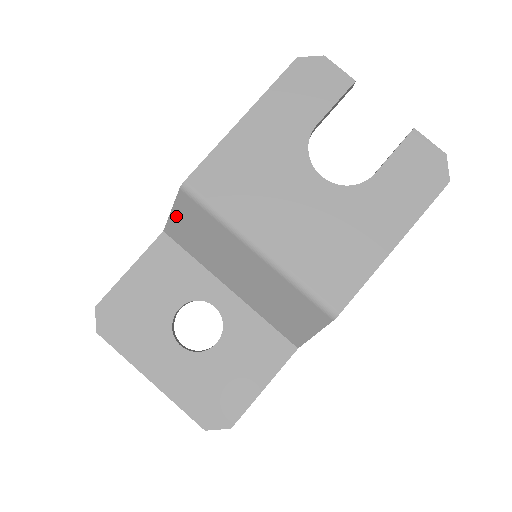
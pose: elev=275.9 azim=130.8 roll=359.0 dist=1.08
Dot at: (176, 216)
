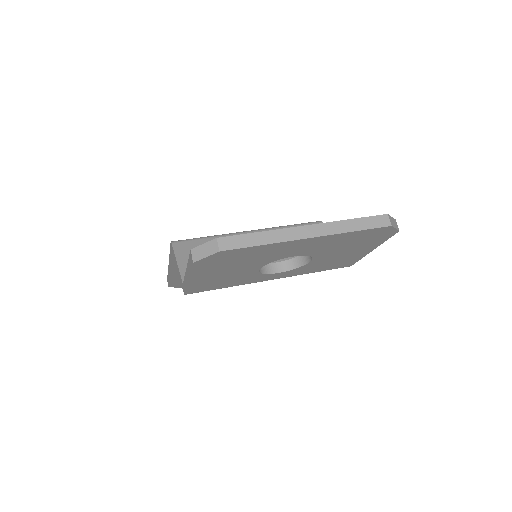
Dot at: (184, 262)
